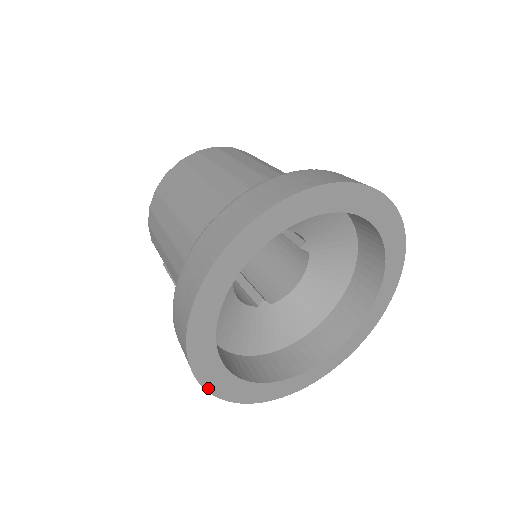
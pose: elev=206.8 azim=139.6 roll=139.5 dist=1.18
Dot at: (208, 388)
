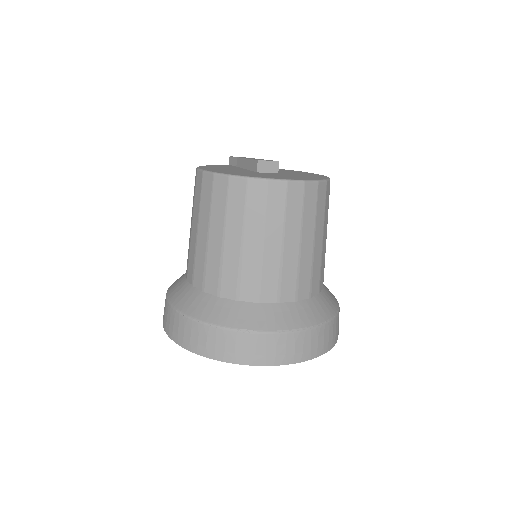
Dot at: occluded
